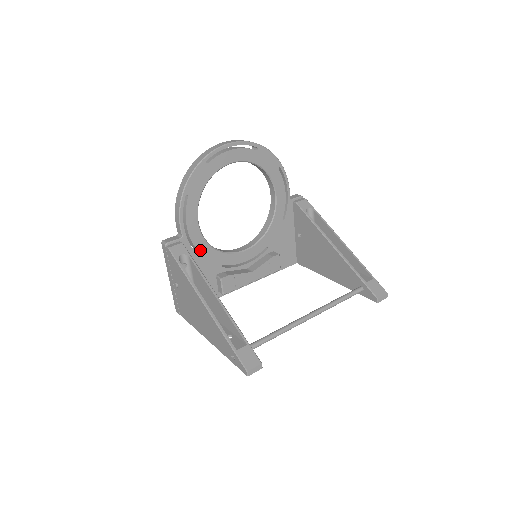
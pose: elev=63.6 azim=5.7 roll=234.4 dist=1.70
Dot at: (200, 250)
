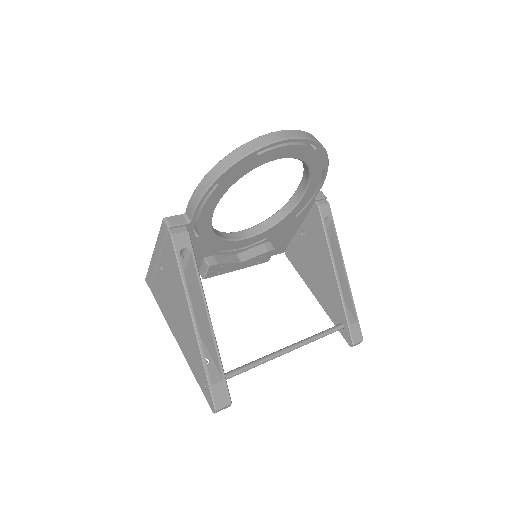
Dot at: (201, 235)
